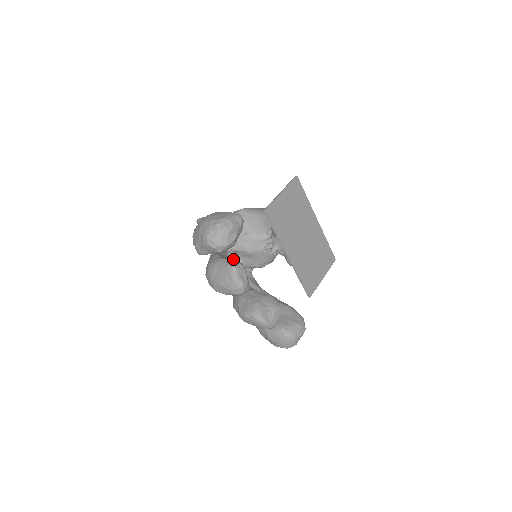
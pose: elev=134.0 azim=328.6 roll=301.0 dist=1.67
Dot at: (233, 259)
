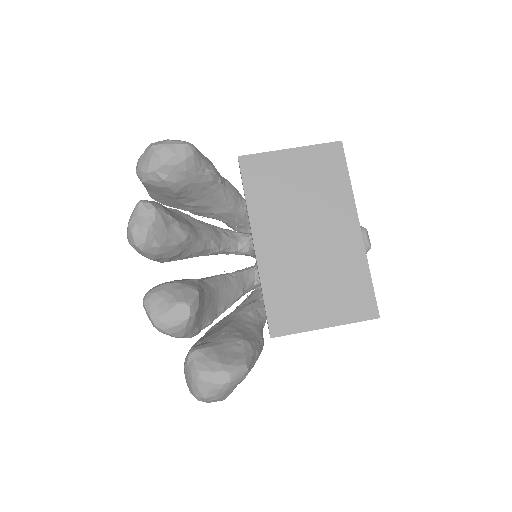
Dot at: (254, 266)
